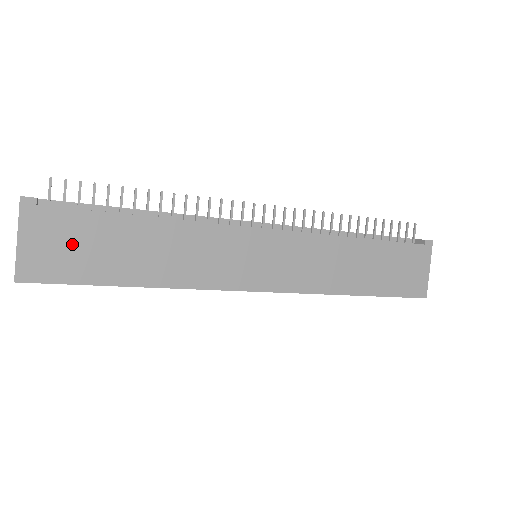
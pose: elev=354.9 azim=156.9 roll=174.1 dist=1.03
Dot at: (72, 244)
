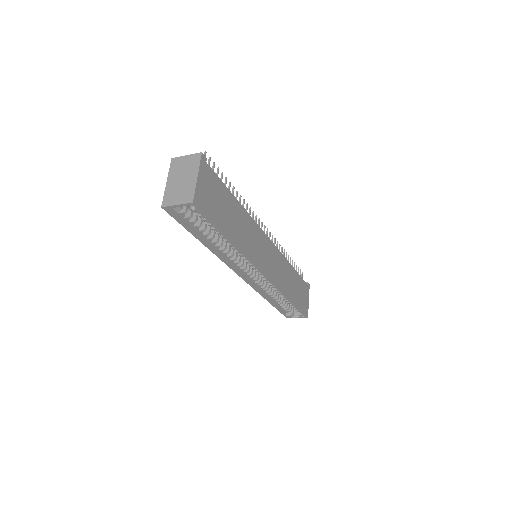
Dot at: (214, 196)
